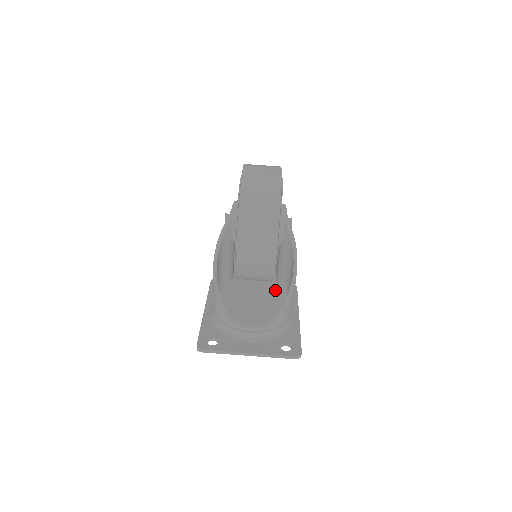
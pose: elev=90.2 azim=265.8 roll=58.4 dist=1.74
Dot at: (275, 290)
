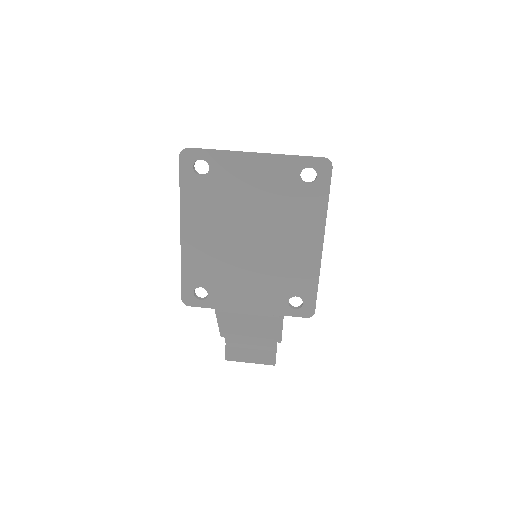
Dot at: occluded
